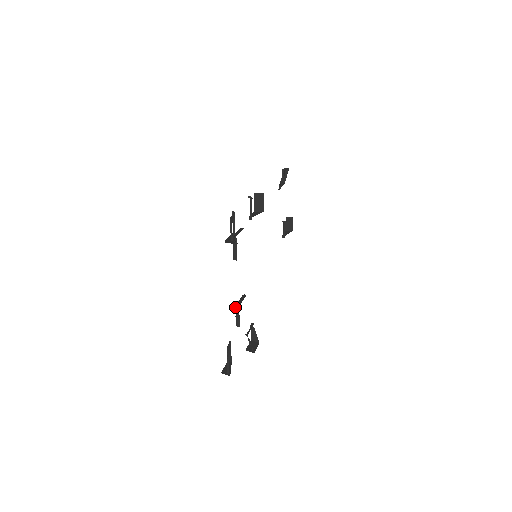
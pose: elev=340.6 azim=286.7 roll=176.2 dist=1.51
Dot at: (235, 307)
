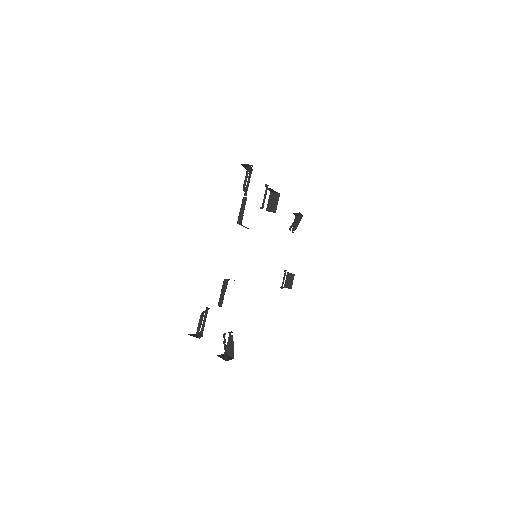
Dot at: (223, 281)
